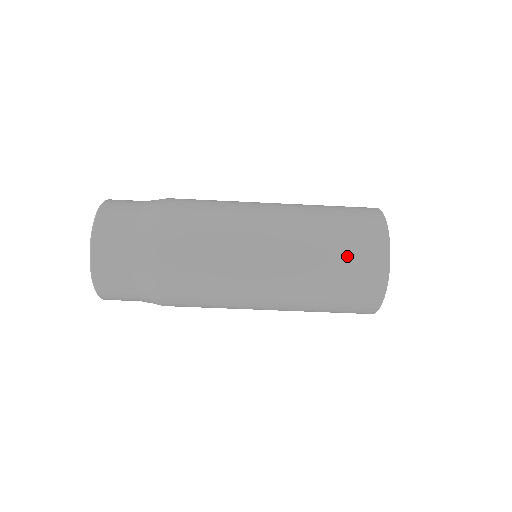
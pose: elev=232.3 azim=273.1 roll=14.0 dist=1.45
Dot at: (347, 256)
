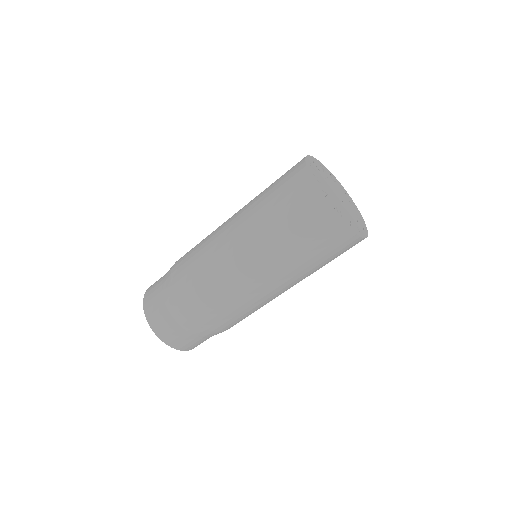
Dot at: (291, 219)
